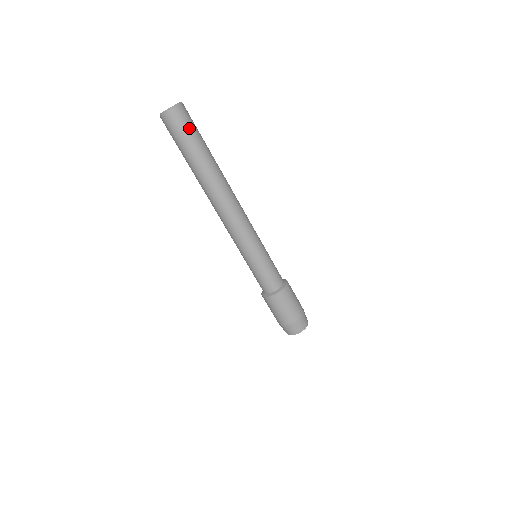
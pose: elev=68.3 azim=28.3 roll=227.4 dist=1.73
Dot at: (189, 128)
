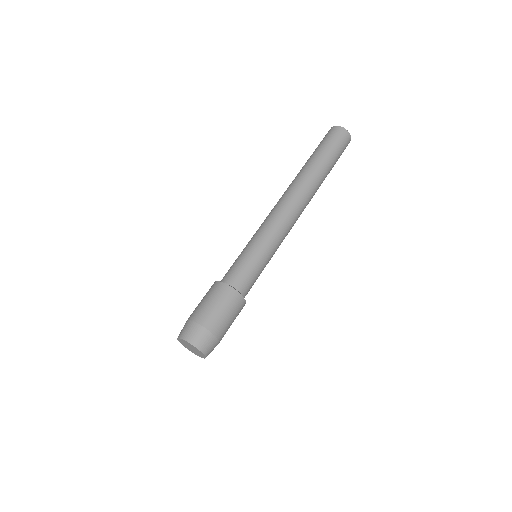
Dot at: (338, 145)
